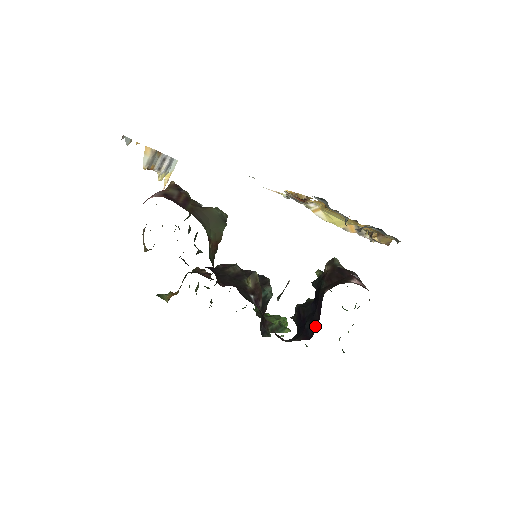
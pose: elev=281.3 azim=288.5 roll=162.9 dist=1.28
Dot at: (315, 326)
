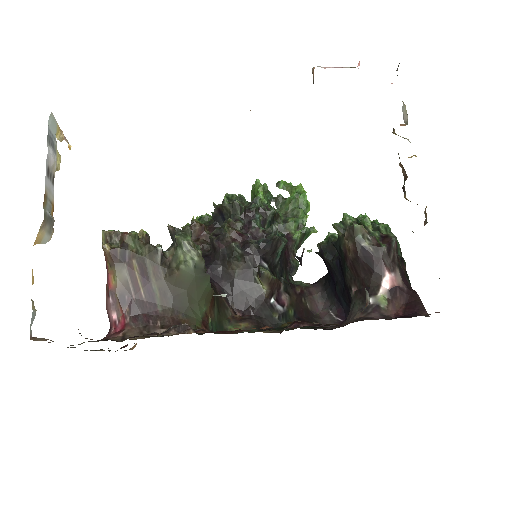
Dot at: (348, 306)
